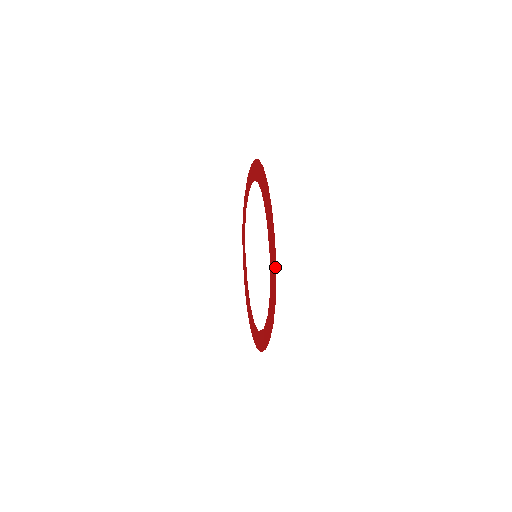
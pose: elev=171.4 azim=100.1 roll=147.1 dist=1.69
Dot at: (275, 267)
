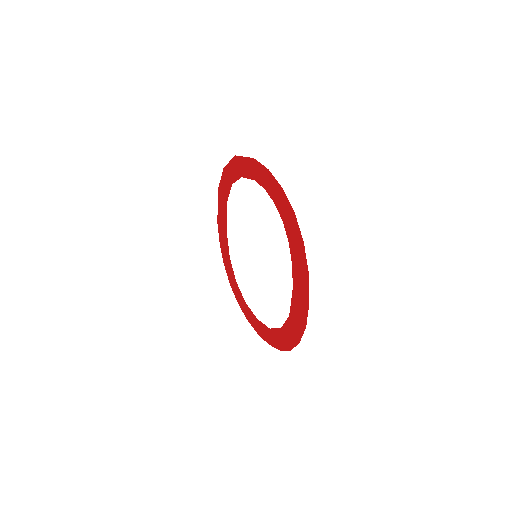
Dot at: (299, 338)
